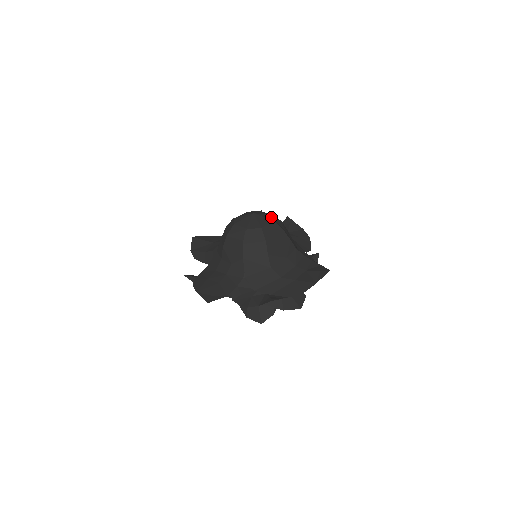
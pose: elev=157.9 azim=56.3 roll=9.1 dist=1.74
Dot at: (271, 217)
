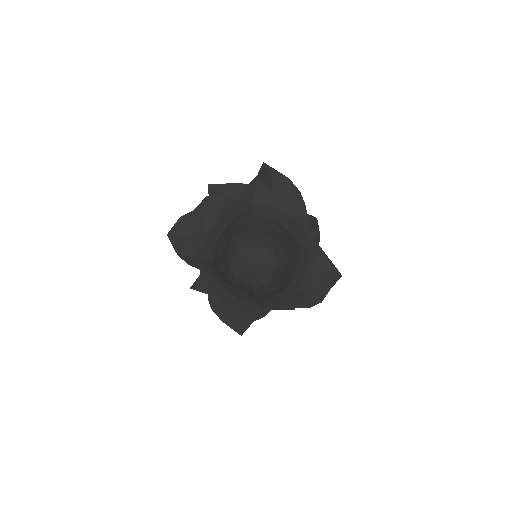
Dot at: (272, 260)
